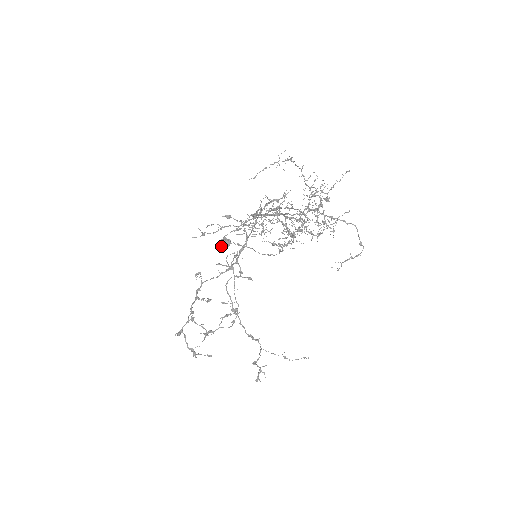
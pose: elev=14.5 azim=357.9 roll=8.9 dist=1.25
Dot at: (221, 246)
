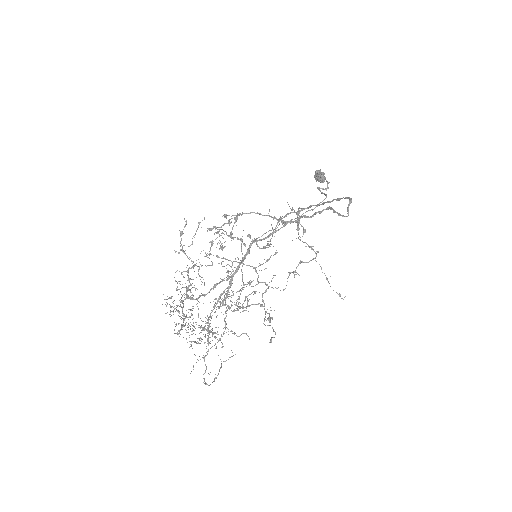
Dot at: (315, 177)
